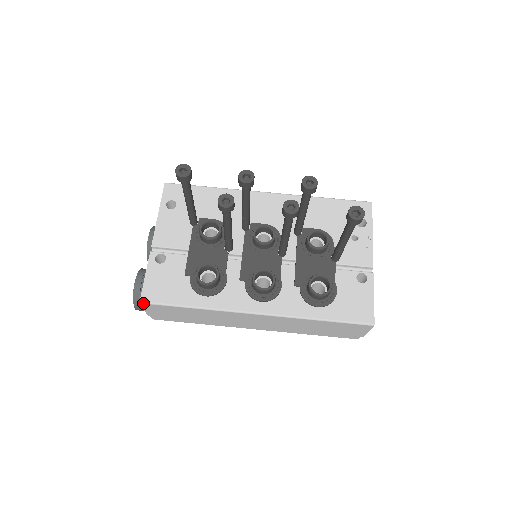
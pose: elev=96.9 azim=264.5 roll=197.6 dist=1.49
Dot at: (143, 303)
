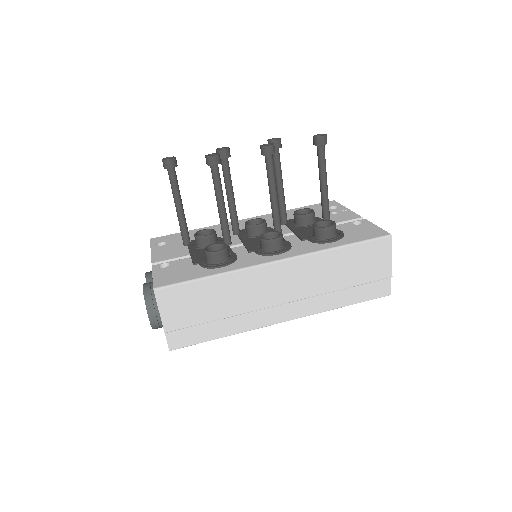
Dot at: (157, 289)
